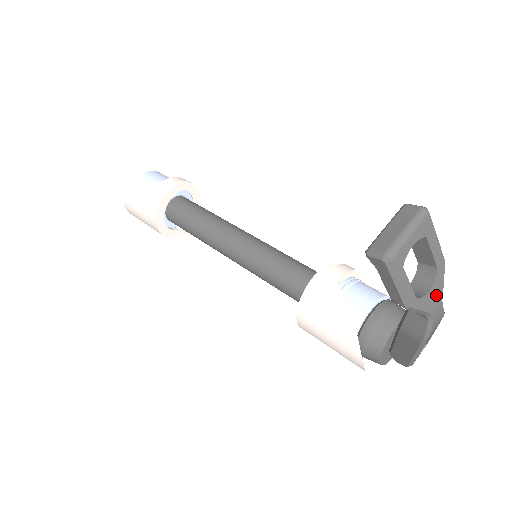
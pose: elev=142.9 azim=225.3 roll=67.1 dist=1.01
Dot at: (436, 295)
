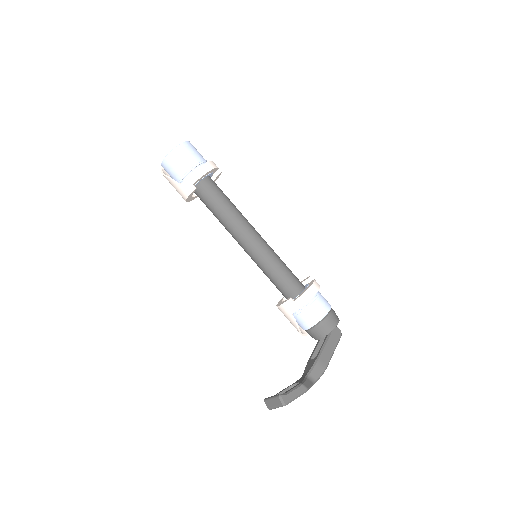
Dot at: occluded
